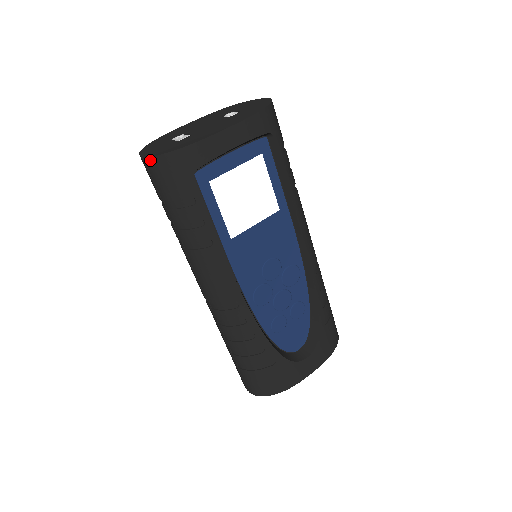
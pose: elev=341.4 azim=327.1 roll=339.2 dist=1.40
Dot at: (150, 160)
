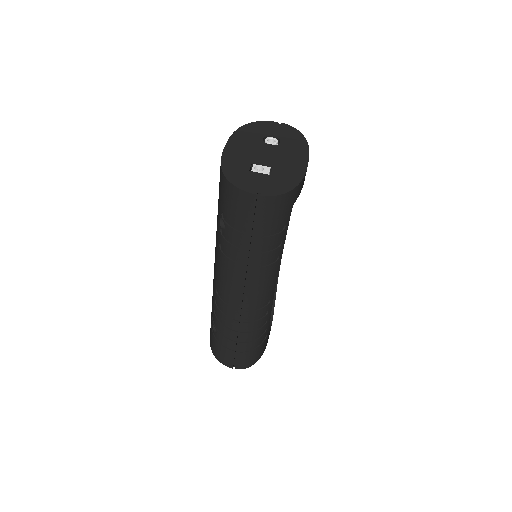
Dot at: (270, 199)
